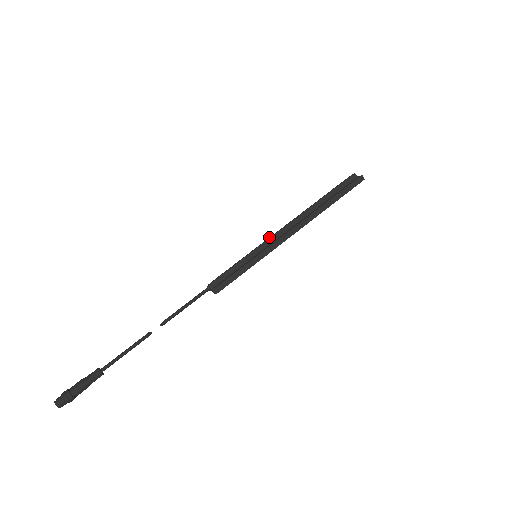
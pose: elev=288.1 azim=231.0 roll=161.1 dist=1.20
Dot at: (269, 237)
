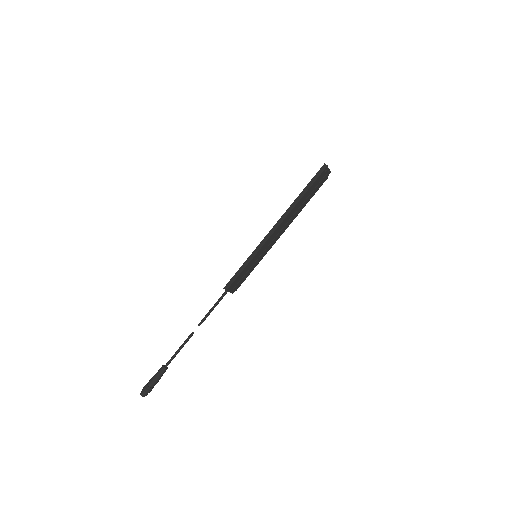
Dot at: occluded
